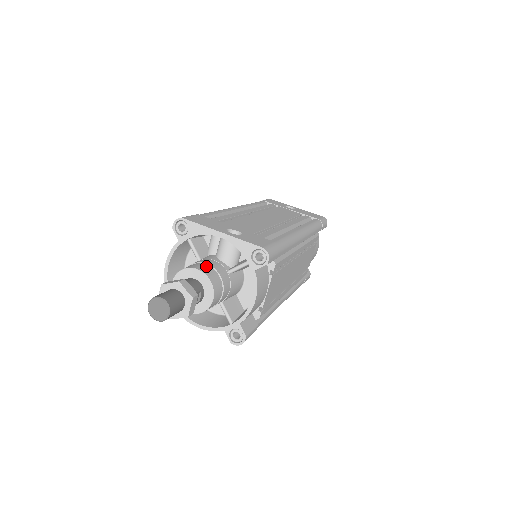
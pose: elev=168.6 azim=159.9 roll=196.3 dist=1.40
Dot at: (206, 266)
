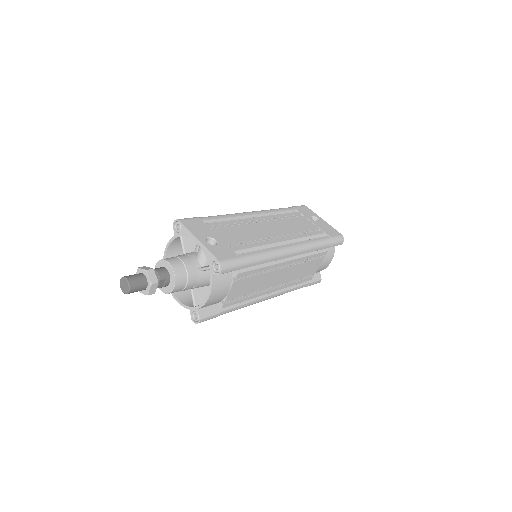
Dot at: (179, 262)
